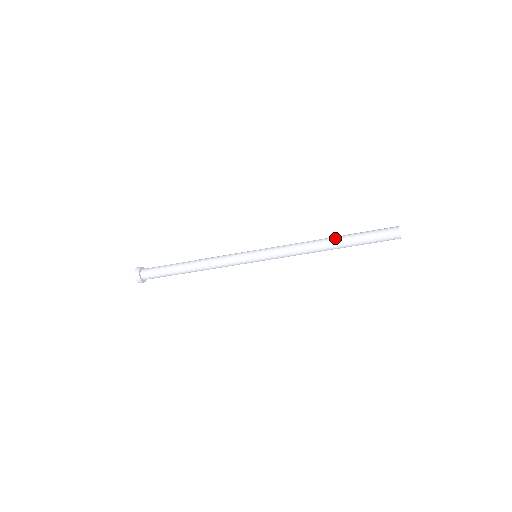
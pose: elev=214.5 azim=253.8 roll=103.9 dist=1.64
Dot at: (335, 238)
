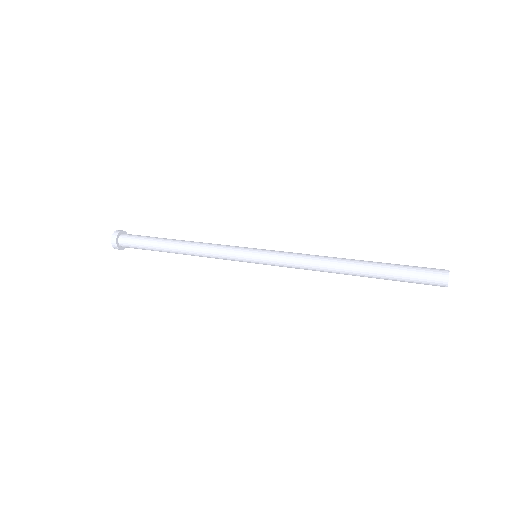
Dot at: (358, 272)
